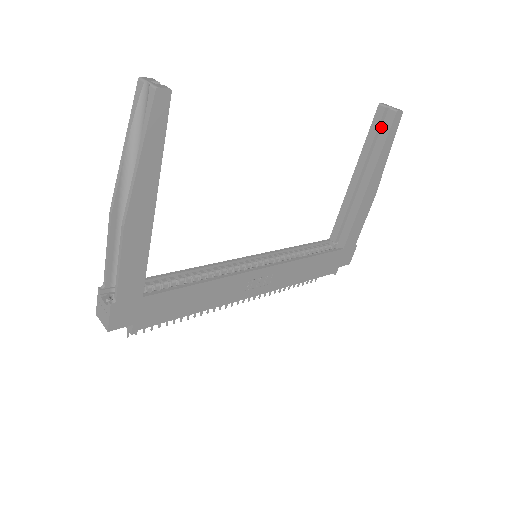
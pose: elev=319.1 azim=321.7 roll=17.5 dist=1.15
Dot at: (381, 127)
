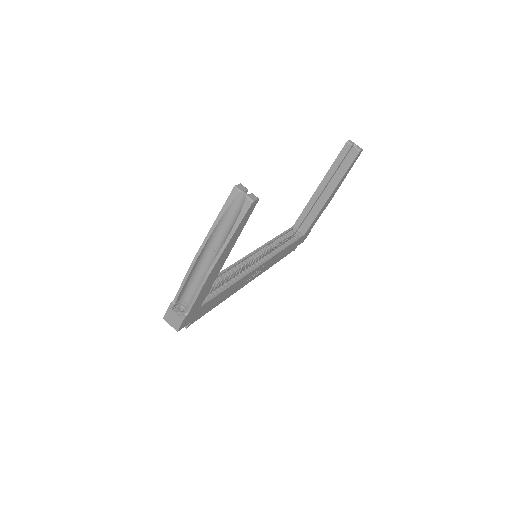
Dot at: (345, 157)
